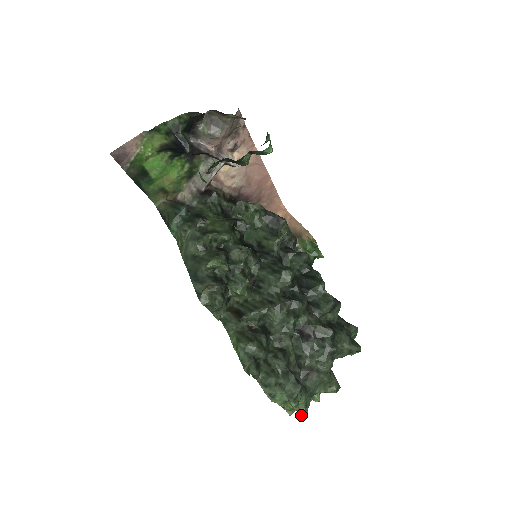
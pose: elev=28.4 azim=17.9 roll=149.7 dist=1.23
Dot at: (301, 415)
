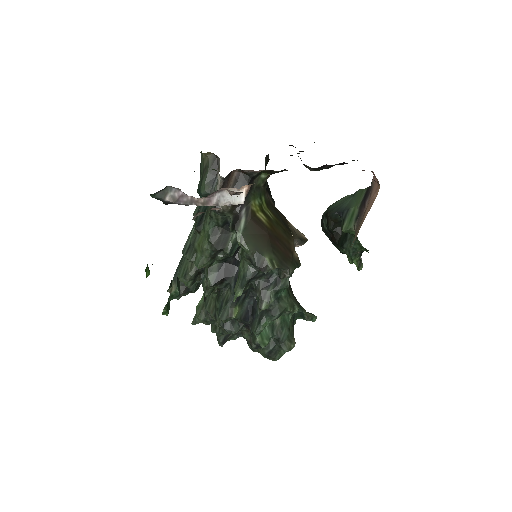
Dot at: occluded
